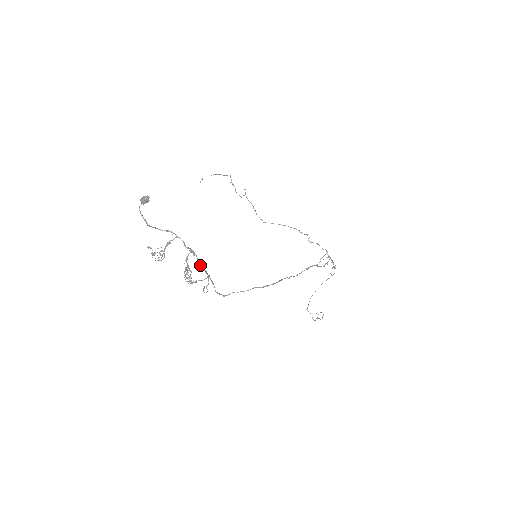
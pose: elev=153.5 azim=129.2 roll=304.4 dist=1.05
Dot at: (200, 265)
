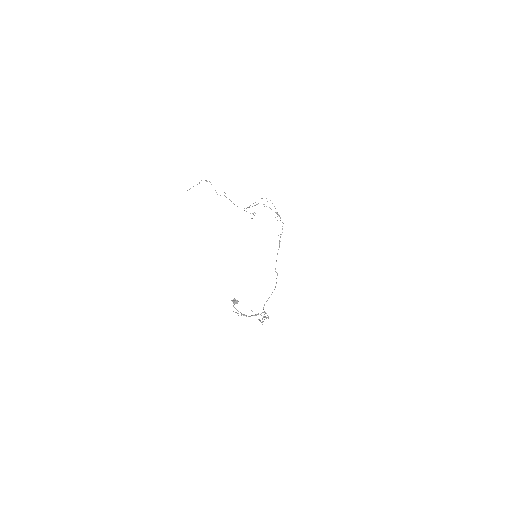
Dot at: occluded
